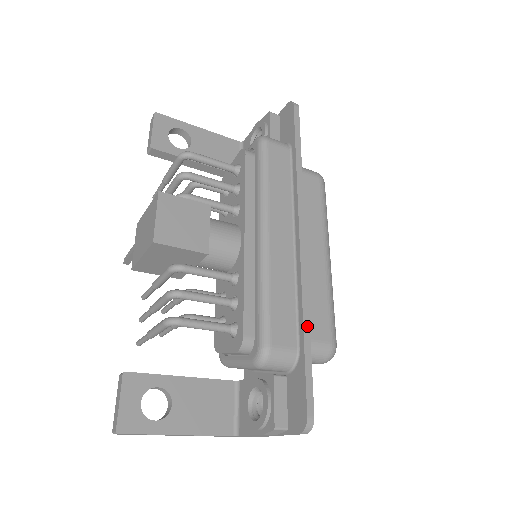
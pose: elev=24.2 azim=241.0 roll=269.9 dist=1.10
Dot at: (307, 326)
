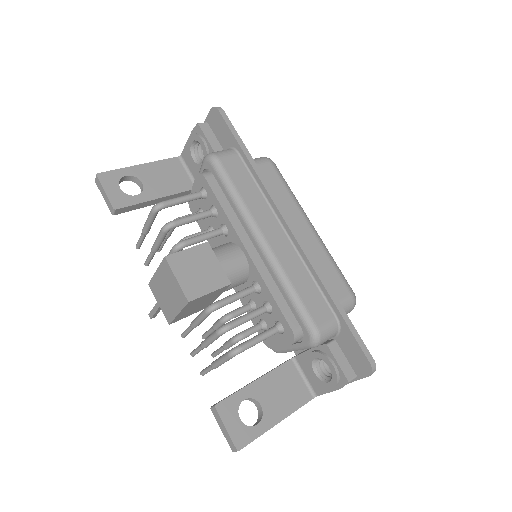
Dot at: (334, 297)
